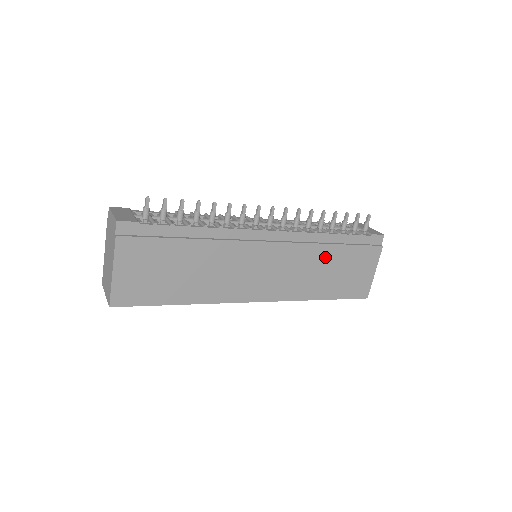
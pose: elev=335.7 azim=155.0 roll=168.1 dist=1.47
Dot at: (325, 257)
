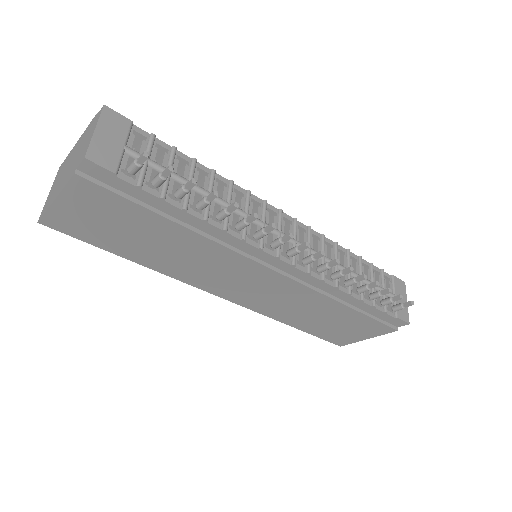
Dot at: (327, 308)
